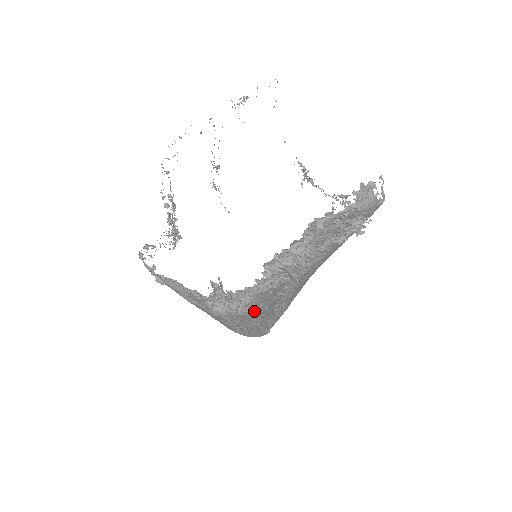
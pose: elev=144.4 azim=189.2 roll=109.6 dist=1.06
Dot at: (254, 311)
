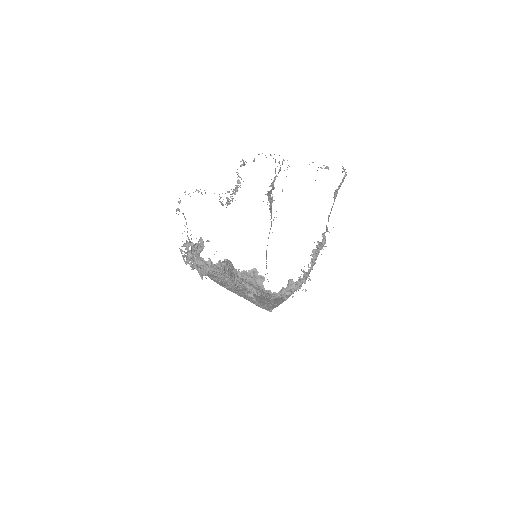
Dot at: occluded
